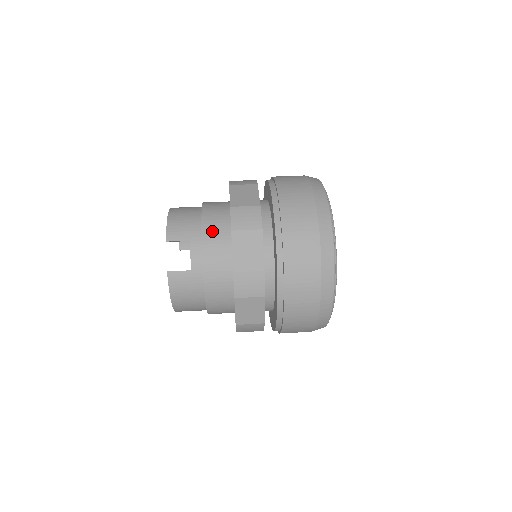
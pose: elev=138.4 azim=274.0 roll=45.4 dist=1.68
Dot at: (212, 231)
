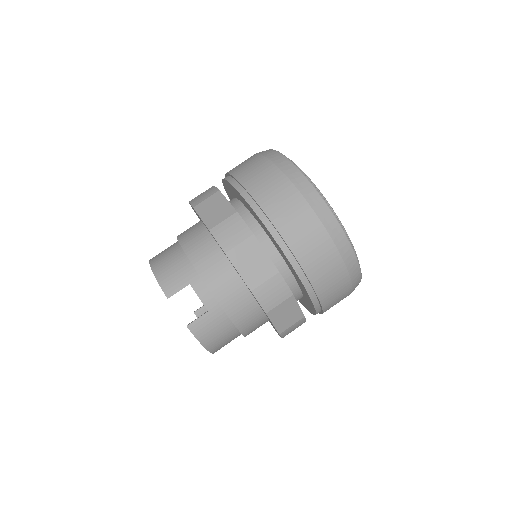
Dot at: (205, 263)
